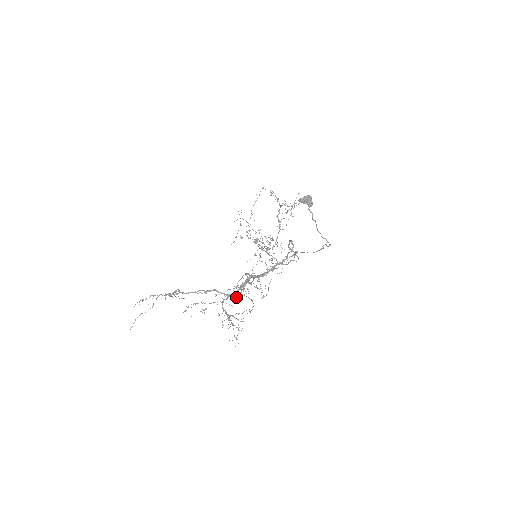
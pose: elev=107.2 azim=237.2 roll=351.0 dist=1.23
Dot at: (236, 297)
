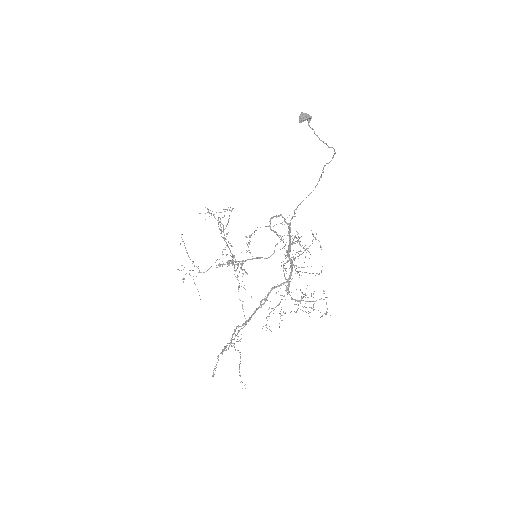
Dot at: occluded
